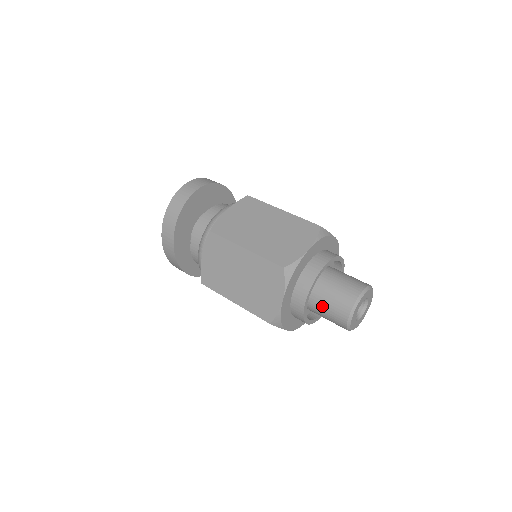
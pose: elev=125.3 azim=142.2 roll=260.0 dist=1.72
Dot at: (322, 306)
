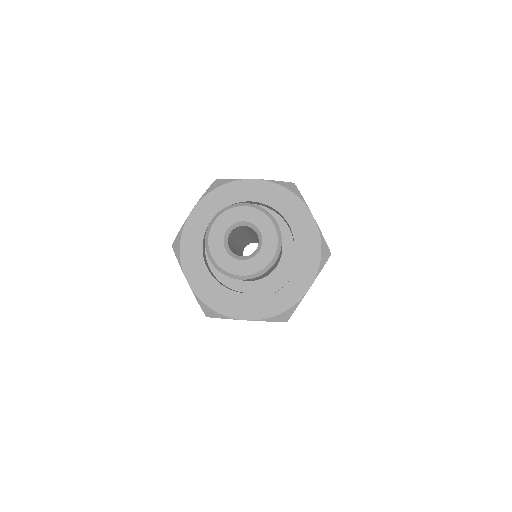
Dot at: occluded
